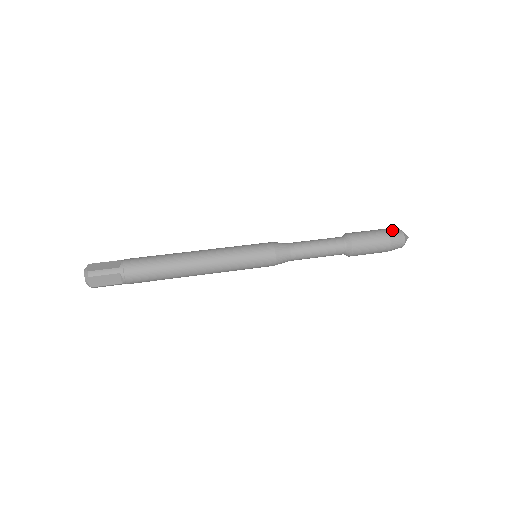
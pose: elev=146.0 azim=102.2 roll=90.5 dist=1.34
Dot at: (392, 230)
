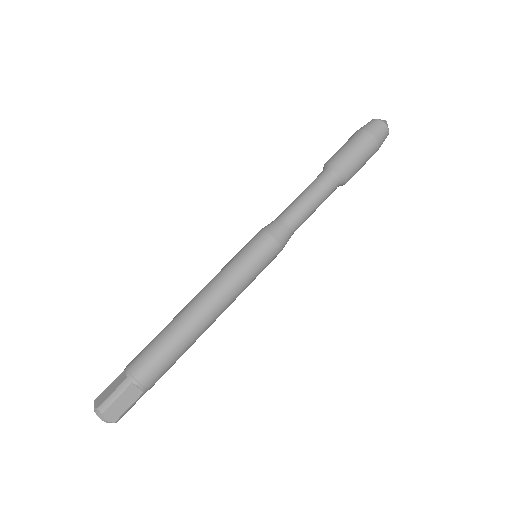
Dot at: (365, 125)
